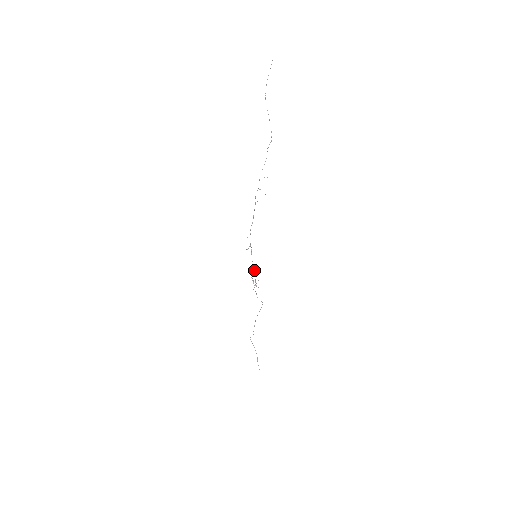
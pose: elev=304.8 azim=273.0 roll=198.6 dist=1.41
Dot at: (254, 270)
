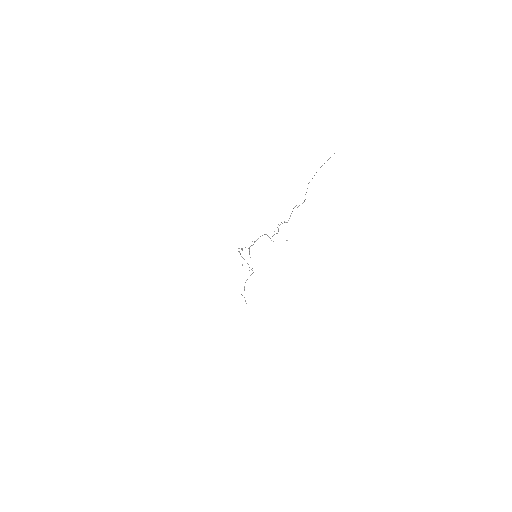
Dot at: occluded
